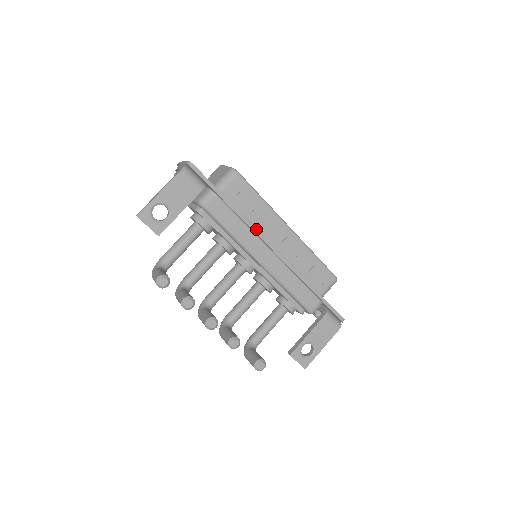
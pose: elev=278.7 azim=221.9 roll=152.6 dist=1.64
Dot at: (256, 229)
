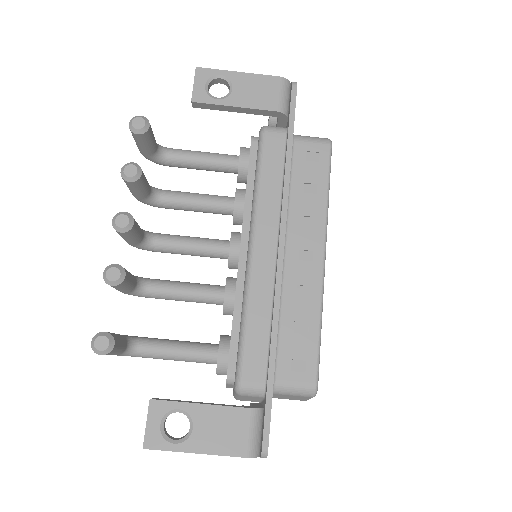
Dot at: (287, 205)
